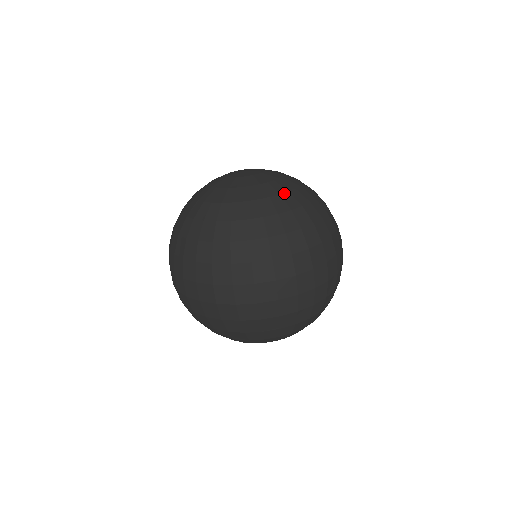
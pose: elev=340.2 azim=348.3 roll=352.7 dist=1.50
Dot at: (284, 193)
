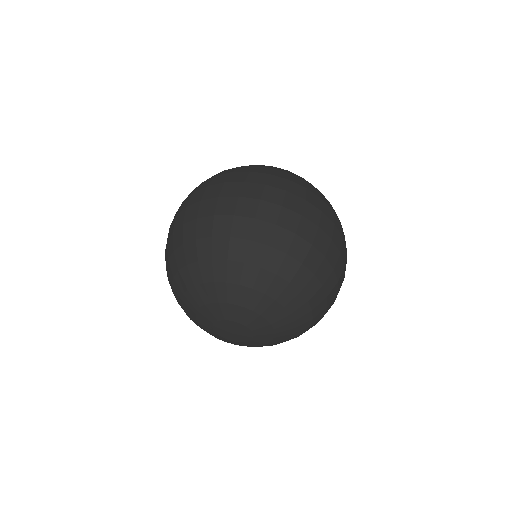
Dot at: occluded
